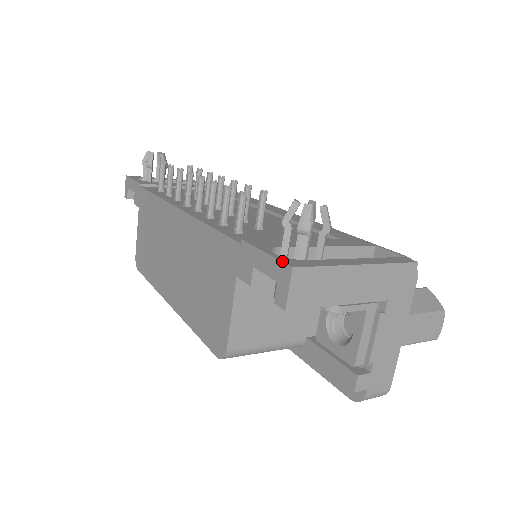
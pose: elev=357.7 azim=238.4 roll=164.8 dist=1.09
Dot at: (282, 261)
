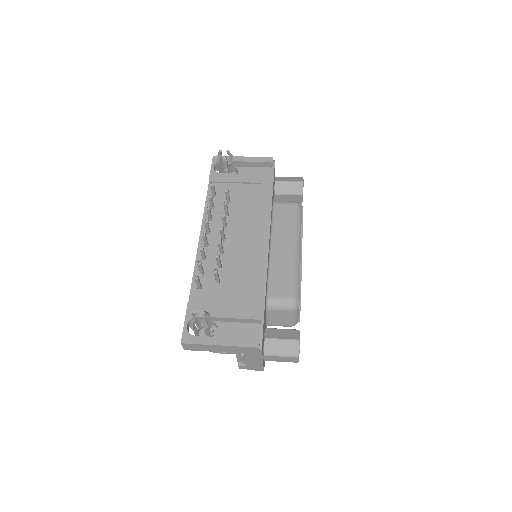
Dot at: (182, 335)
